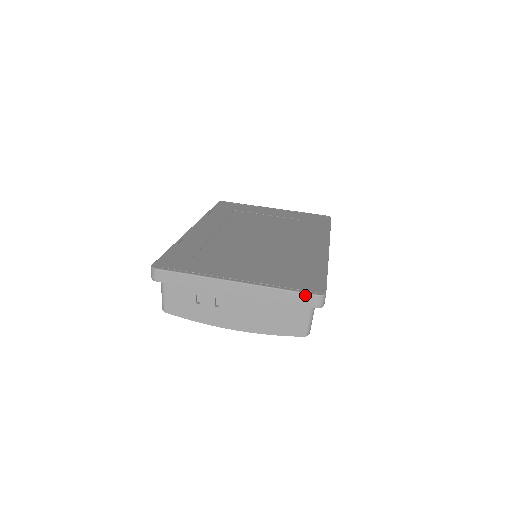
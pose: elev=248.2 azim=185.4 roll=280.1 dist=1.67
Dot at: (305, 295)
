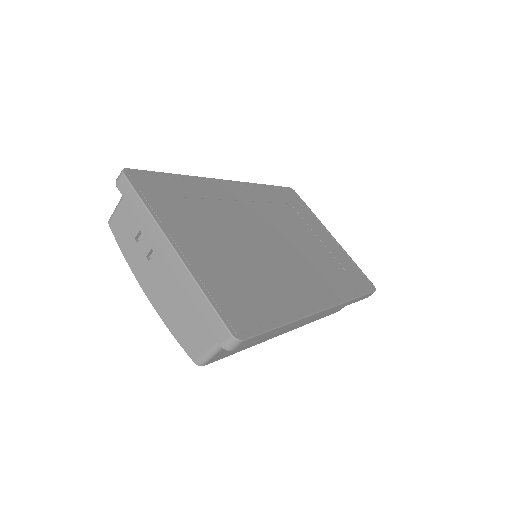
Dot at: (220, 322)
